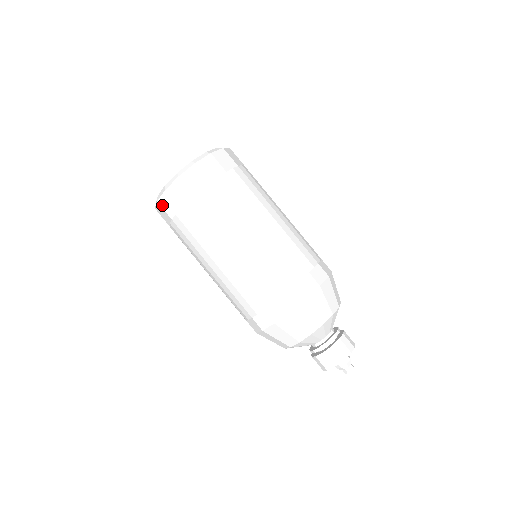
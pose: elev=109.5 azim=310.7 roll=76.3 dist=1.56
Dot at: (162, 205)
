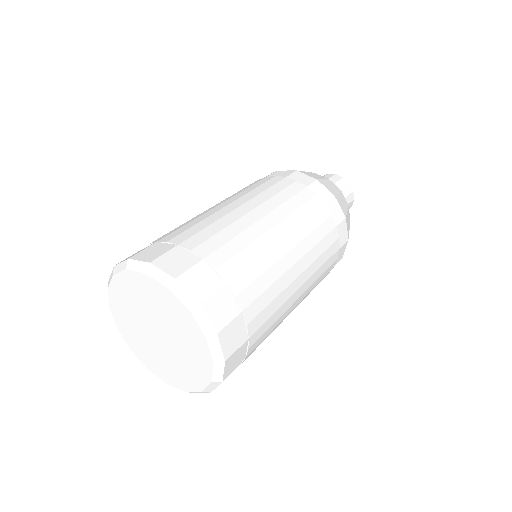
Dot at: occluded
